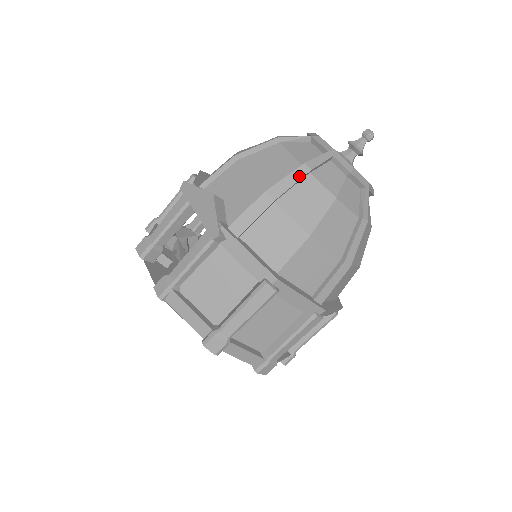
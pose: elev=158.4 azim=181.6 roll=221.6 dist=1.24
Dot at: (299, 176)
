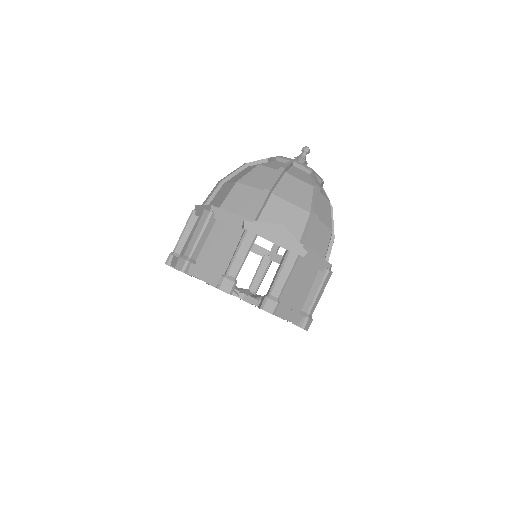
Dot at: (319, 195)
